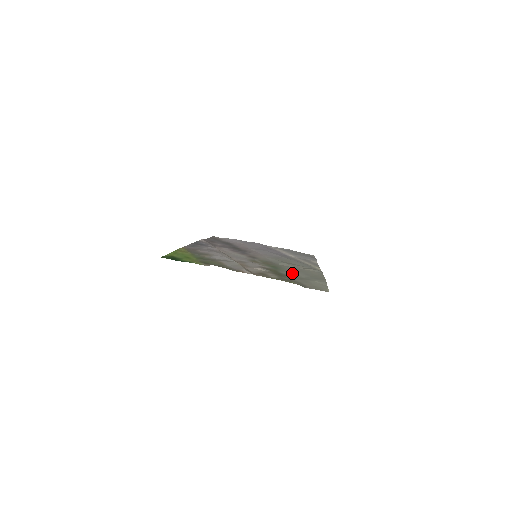
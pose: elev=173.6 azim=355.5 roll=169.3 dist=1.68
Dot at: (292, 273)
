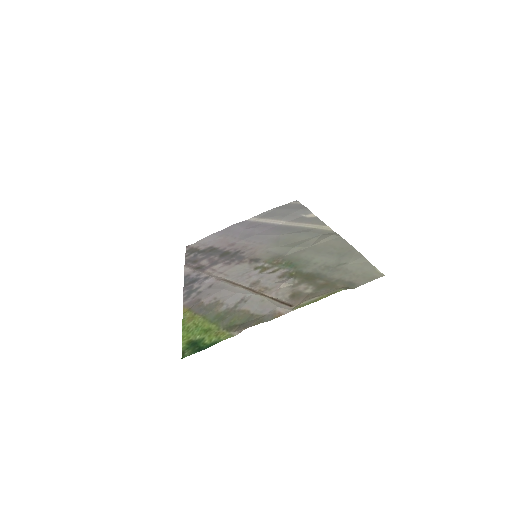
Dot at: (316, 263)
